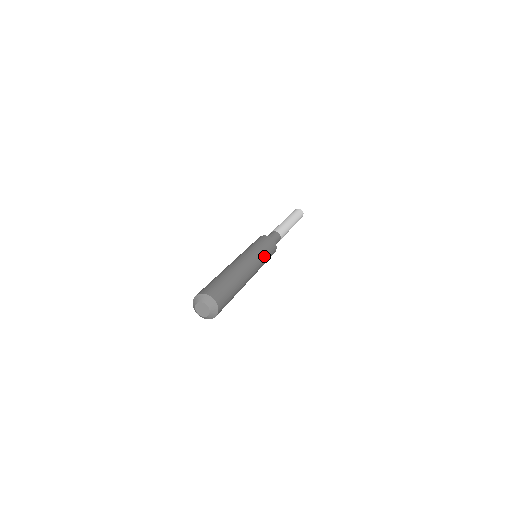
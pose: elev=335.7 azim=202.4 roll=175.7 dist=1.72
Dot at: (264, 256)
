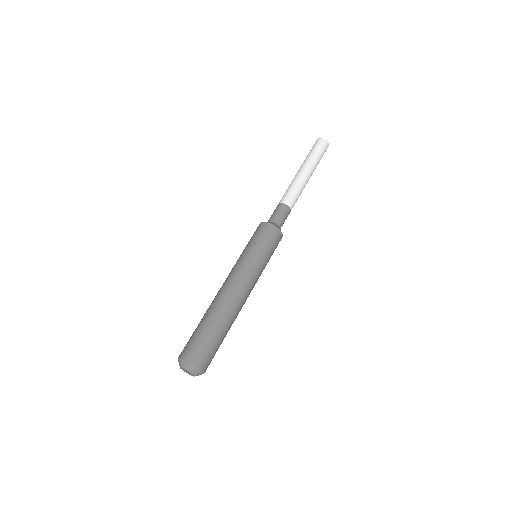
Dot at: (260, 258)
